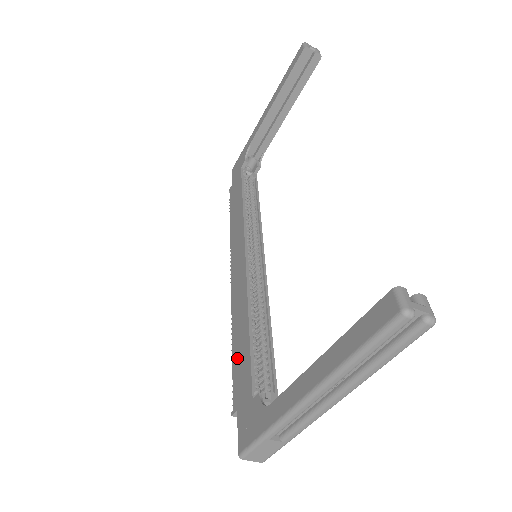
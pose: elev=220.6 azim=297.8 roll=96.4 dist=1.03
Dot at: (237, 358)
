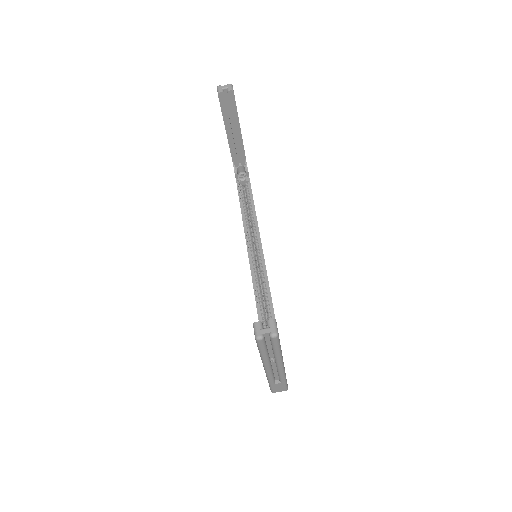
Dot at: occluded
